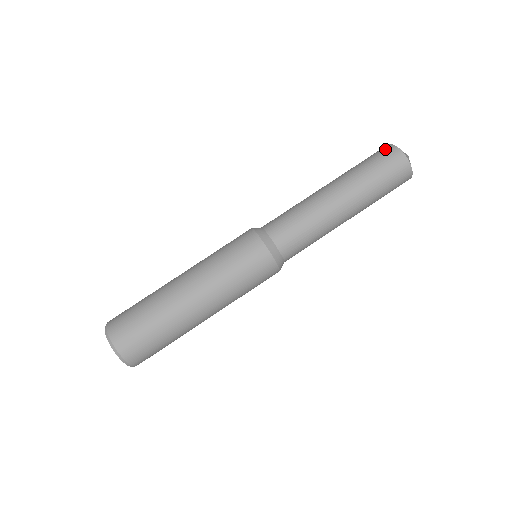
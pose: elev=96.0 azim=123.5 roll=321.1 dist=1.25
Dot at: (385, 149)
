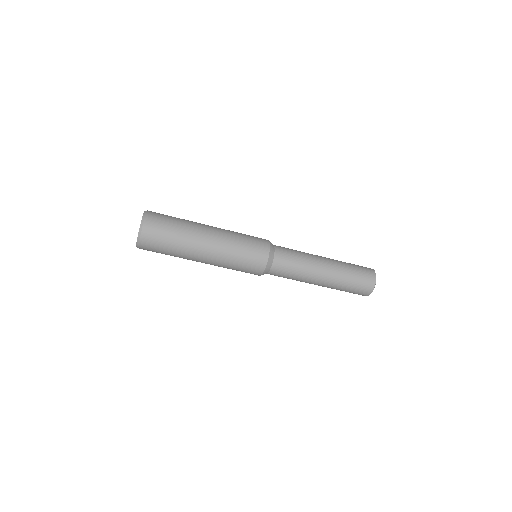
Dot at: (370, 282)
